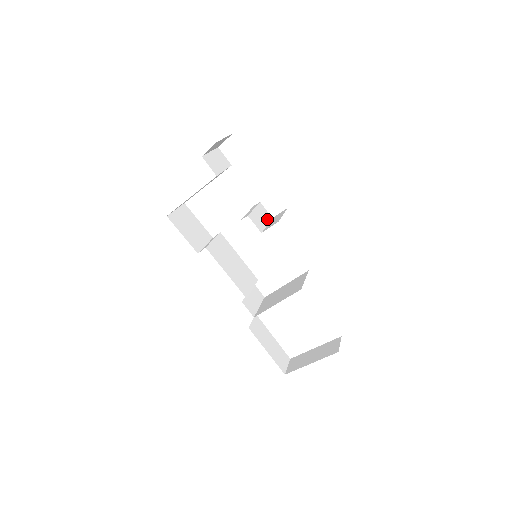
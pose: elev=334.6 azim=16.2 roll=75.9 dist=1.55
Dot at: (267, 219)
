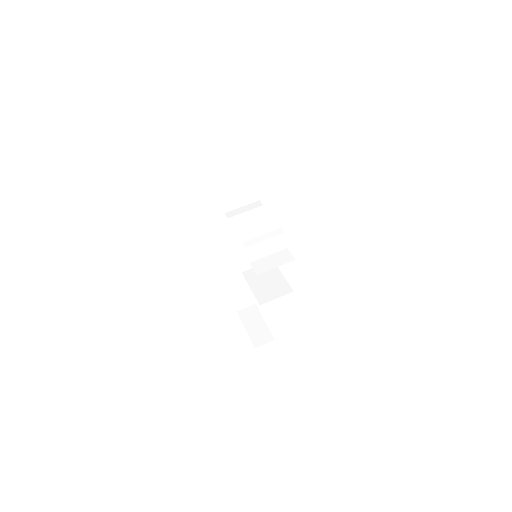
Dot at: (276, 249)
